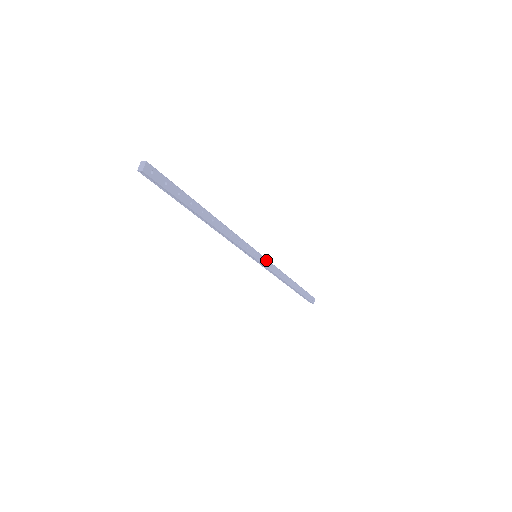
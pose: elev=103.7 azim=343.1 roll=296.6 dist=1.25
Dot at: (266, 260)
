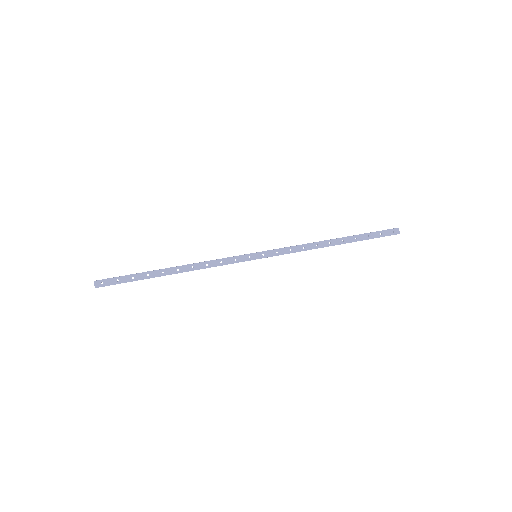
Dot at: (272, 251)
